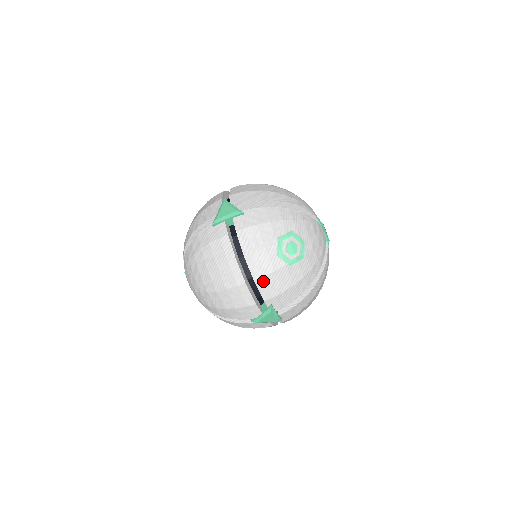
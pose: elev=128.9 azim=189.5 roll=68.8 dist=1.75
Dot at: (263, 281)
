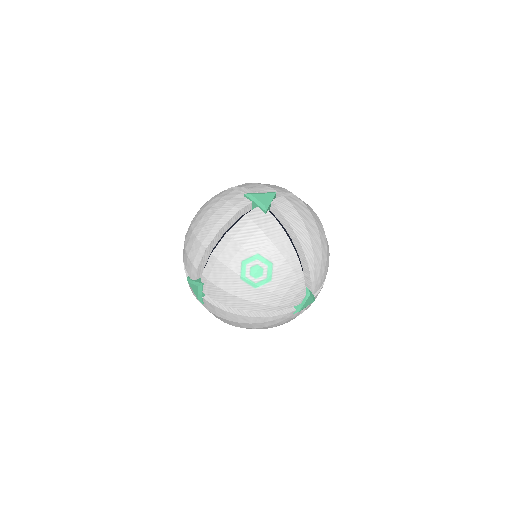
Dot at: (215, 262)
